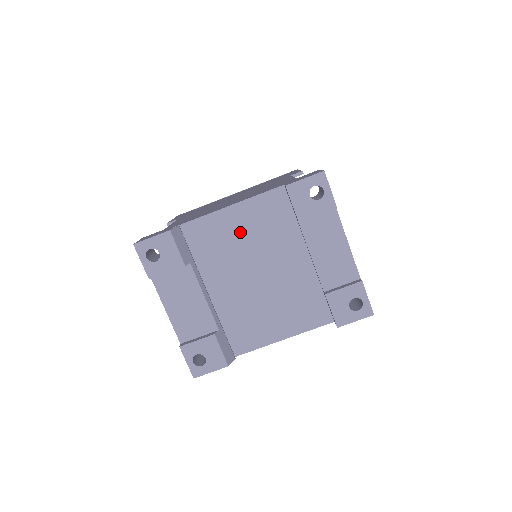
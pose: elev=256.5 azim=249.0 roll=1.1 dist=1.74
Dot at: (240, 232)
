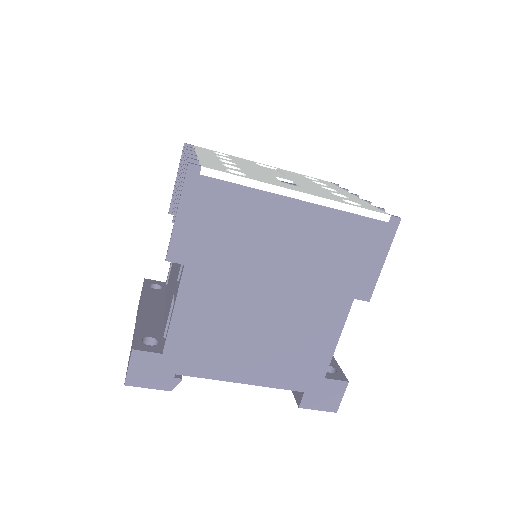
Dot at: occluded
